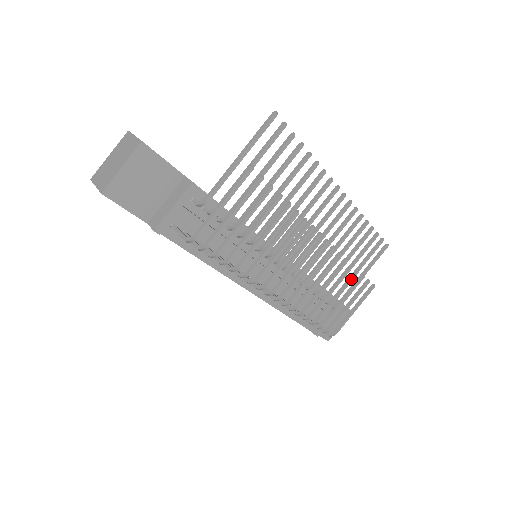
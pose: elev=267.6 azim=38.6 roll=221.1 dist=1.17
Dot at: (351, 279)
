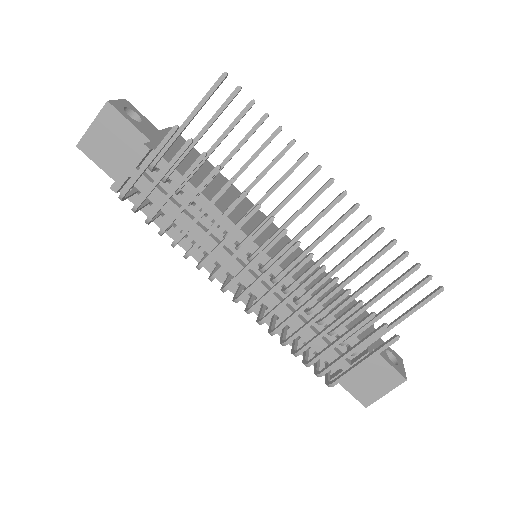
Dot at: (349, 311)
